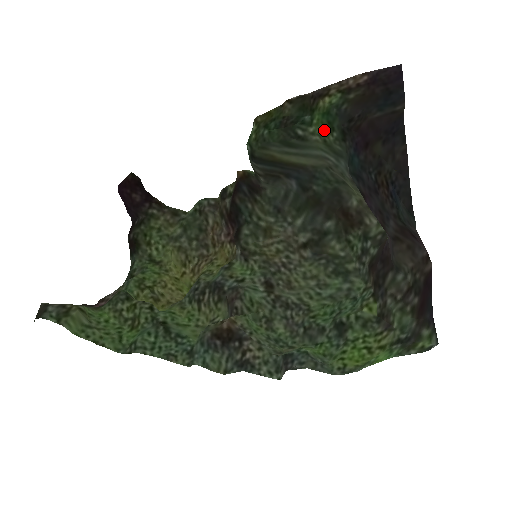
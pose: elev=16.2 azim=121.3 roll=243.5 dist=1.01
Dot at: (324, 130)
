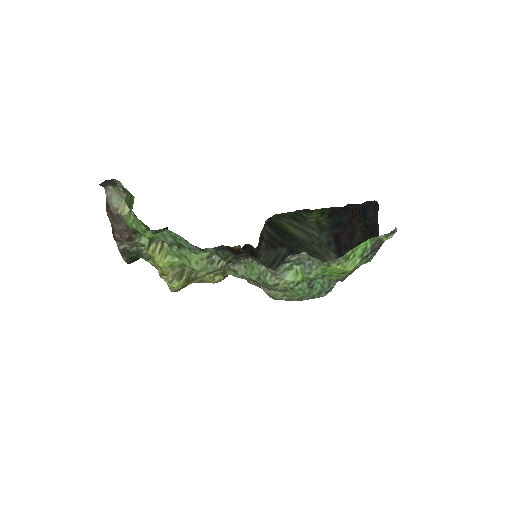
Dot at: (318, 215)
